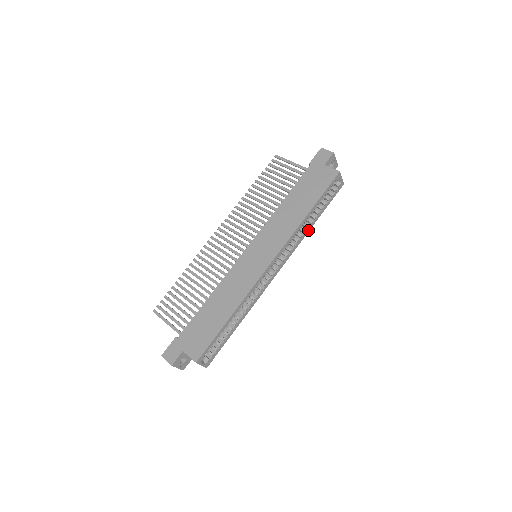
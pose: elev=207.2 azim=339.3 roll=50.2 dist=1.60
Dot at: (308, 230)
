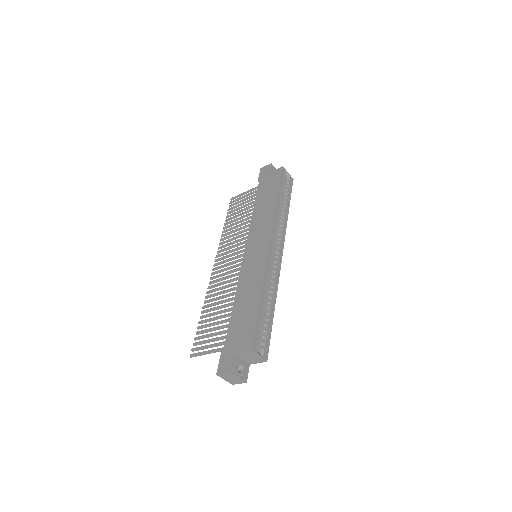
Dot at: (286, 217)
